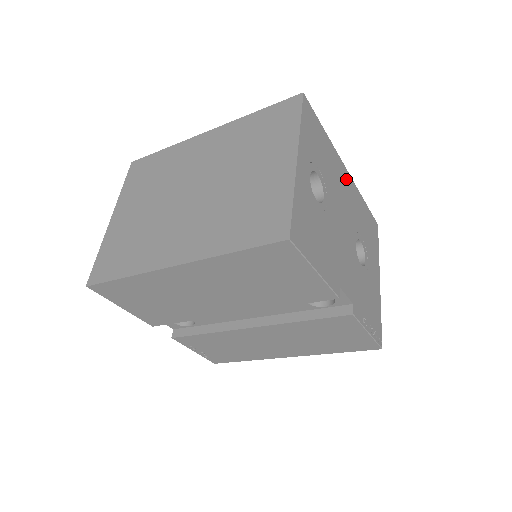
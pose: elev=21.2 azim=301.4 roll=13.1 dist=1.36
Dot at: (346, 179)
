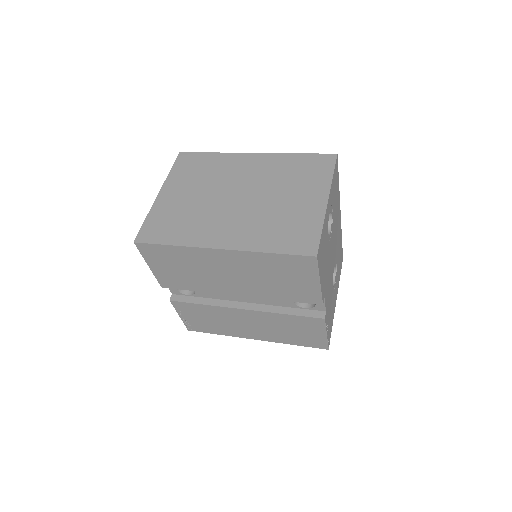
Dot at: (339, 220)
